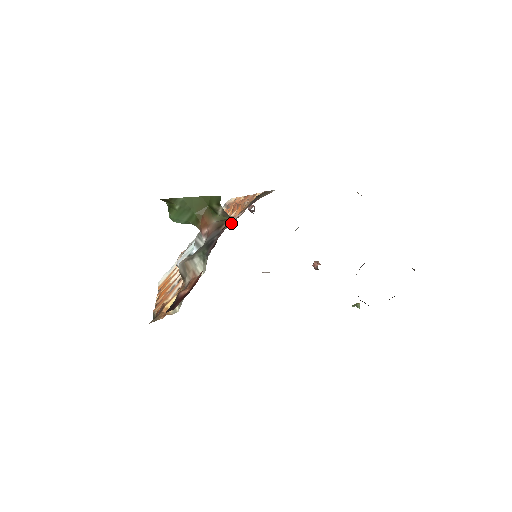
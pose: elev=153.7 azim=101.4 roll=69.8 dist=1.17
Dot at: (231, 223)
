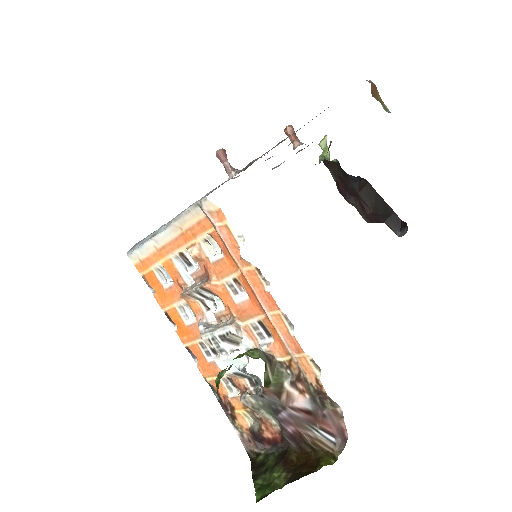
Dot at: (264, 336)
